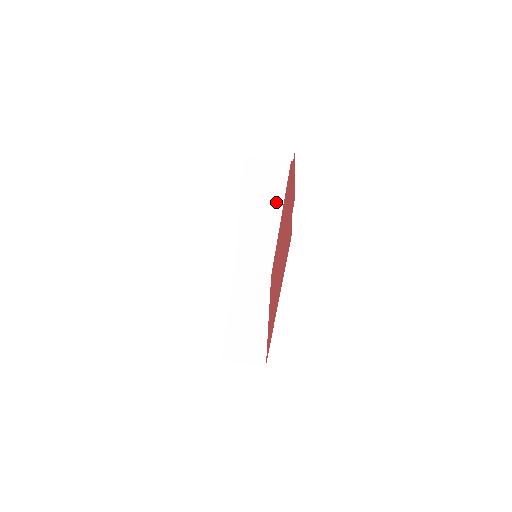
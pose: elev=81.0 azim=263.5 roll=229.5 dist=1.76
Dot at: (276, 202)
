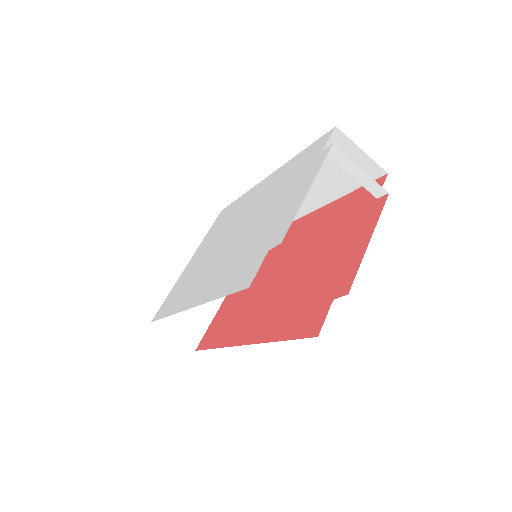
Dot at: (320, 197)
